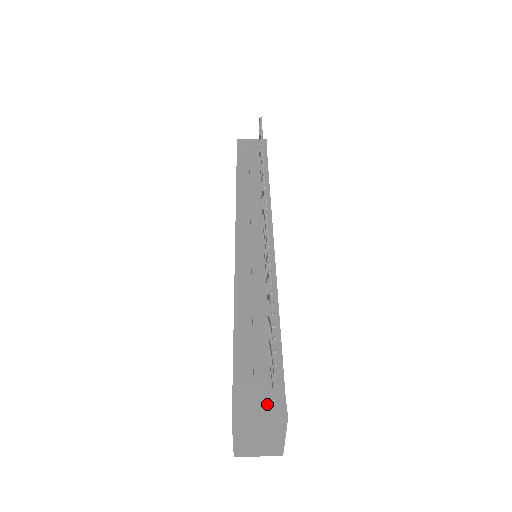
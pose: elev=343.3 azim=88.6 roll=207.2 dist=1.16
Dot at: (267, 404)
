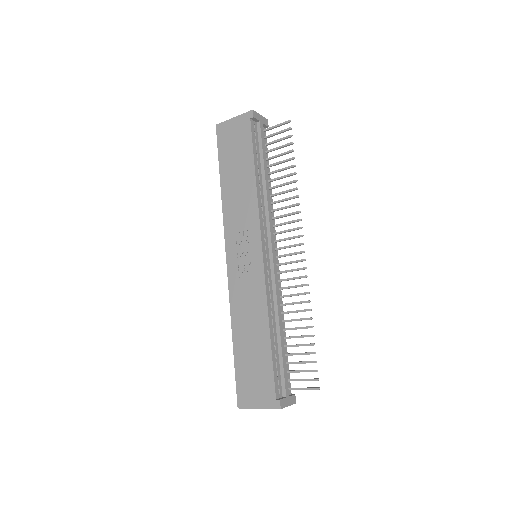
Dot at: (290, 396)
